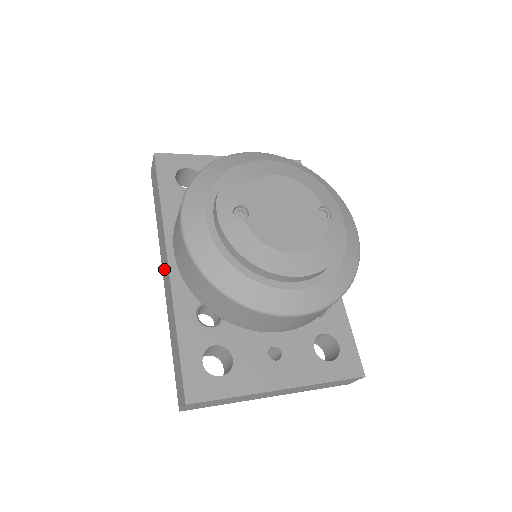
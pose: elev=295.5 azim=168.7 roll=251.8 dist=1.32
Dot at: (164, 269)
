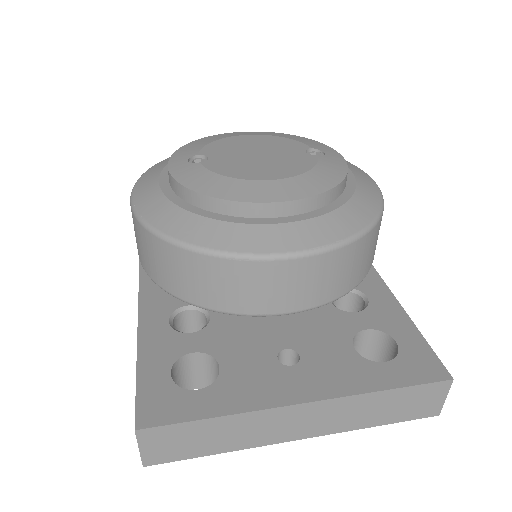
Dot at: occluded
